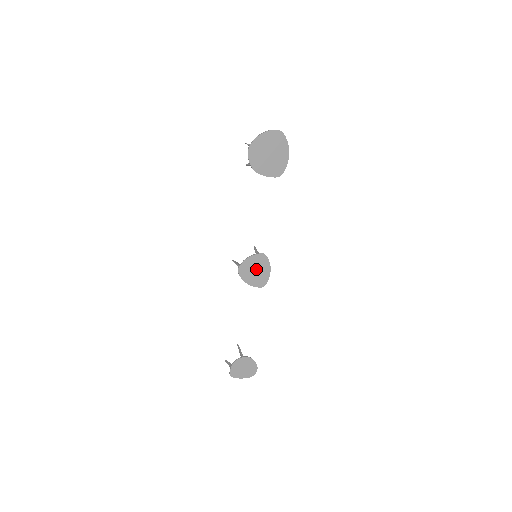
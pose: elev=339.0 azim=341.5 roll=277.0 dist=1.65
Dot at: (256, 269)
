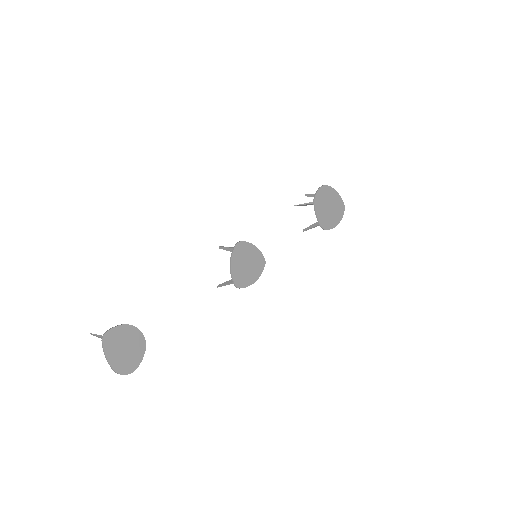
Dot at: (249, 263)
